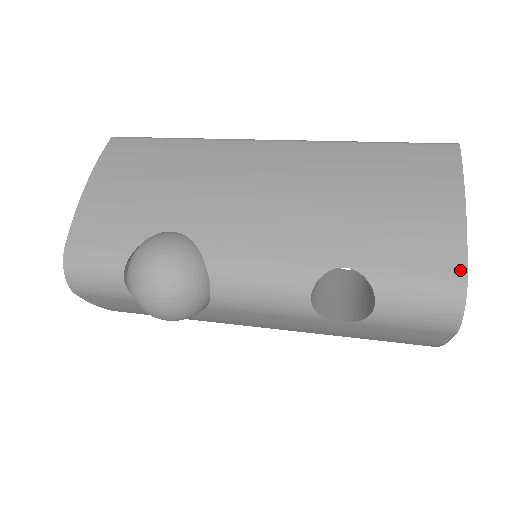
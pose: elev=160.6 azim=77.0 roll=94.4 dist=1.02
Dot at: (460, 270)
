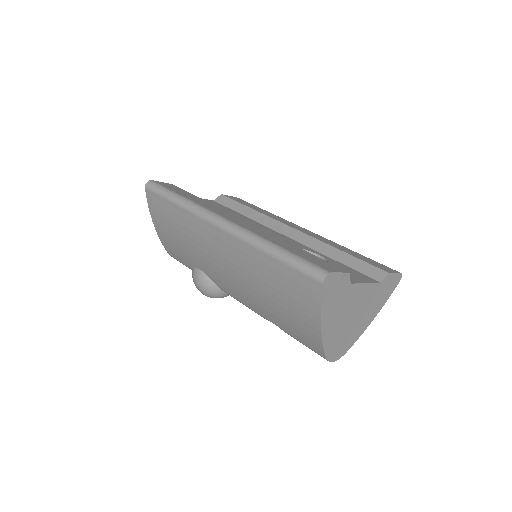
Dot at: (322, 355)
